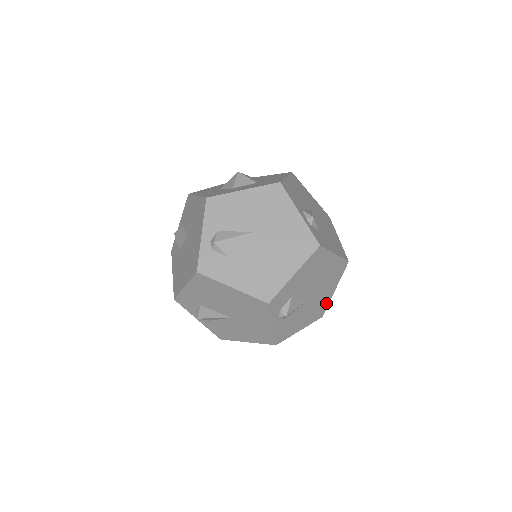
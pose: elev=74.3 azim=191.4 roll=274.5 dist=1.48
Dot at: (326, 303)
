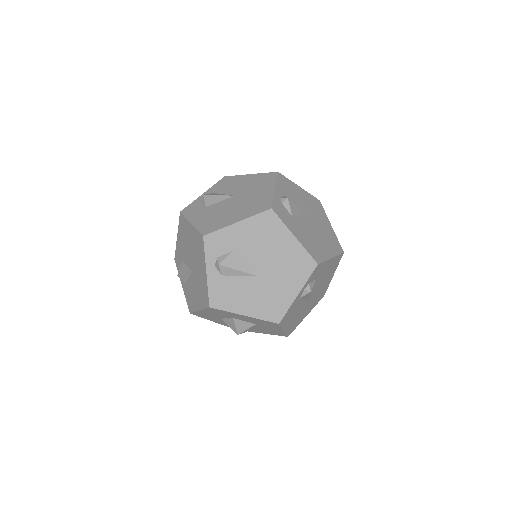
Dot at: (285, 305)
